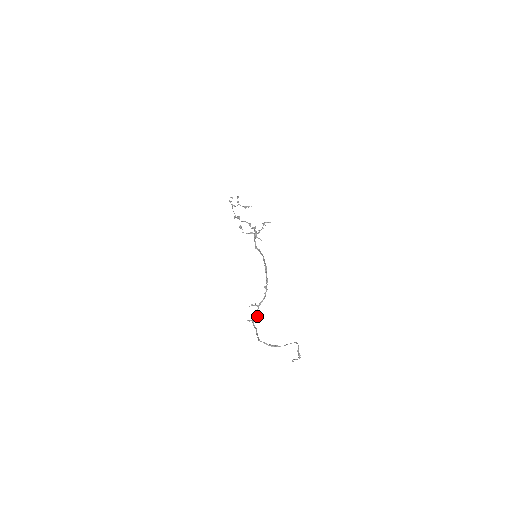
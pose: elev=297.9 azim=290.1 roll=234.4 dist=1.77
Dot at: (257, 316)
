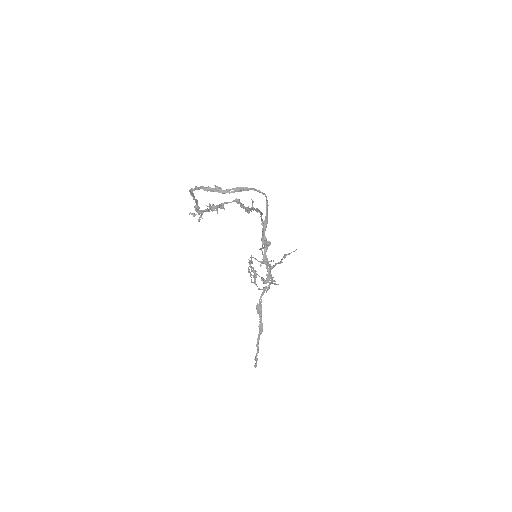
Dot at: (210, 206)
